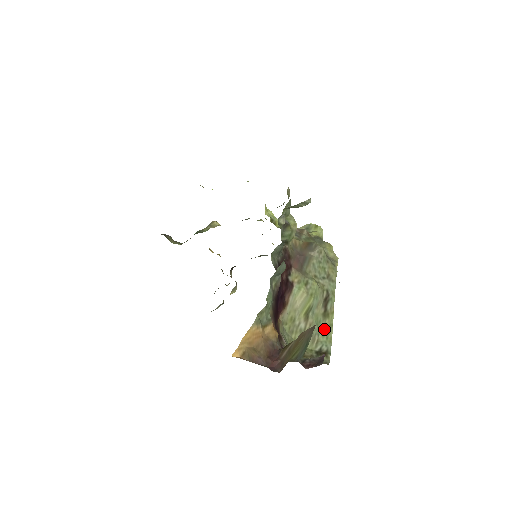
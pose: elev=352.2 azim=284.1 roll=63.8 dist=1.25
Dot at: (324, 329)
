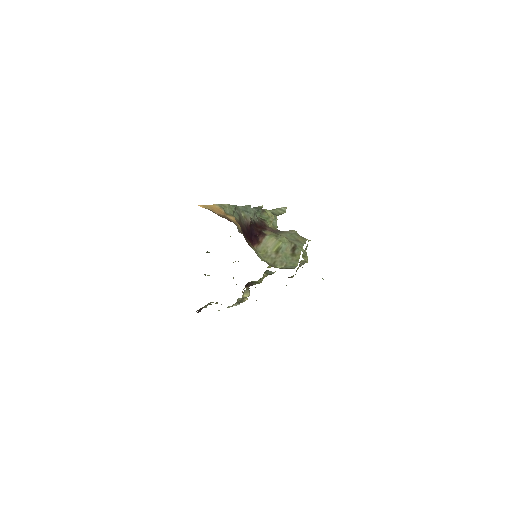
Dot at: (292, 261)
